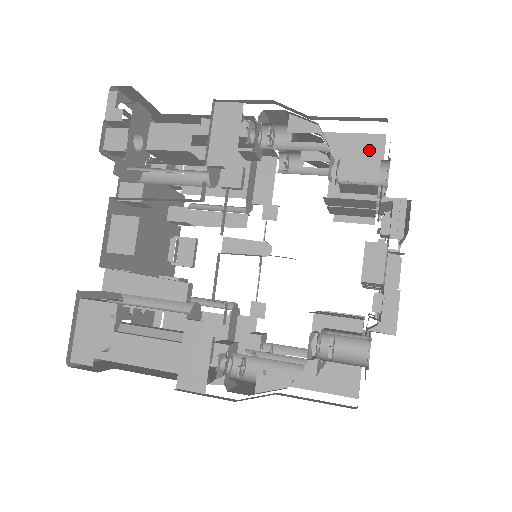
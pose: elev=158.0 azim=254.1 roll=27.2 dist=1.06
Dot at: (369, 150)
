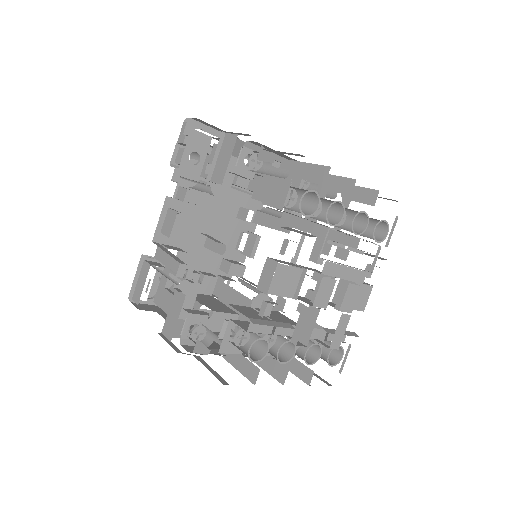
Dot at: (284, 181)
